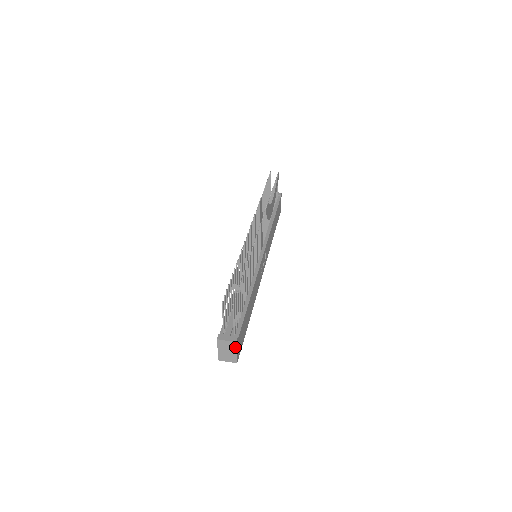
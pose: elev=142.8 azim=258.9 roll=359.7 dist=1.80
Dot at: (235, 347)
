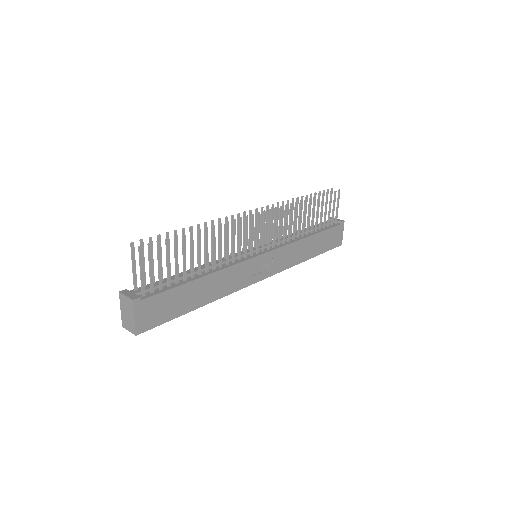
Dot at: (133, 308)
